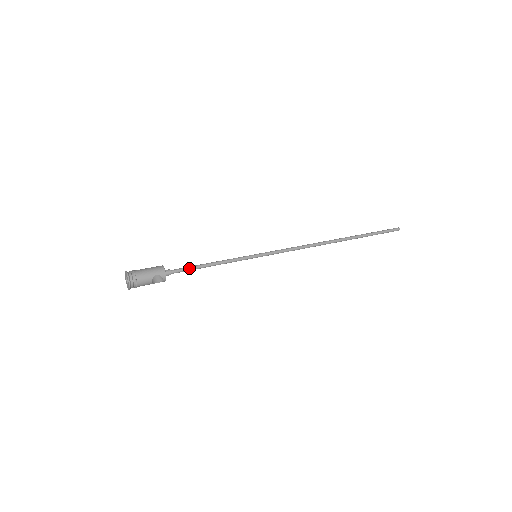
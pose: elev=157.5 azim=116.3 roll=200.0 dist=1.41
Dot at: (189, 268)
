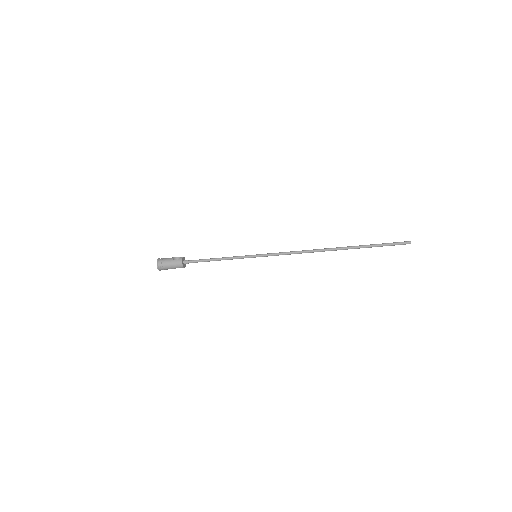
Dot at: (202, 260)
